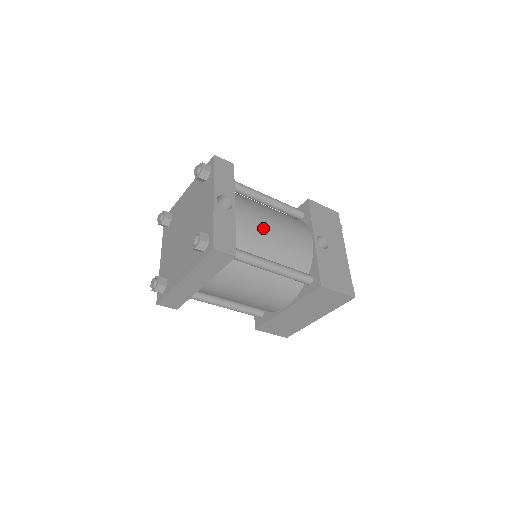
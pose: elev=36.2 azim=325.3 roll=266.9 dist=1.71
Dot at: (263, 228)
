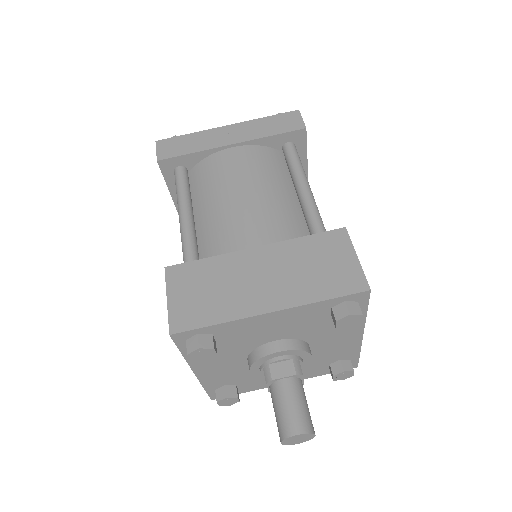
Dot at: occluded
